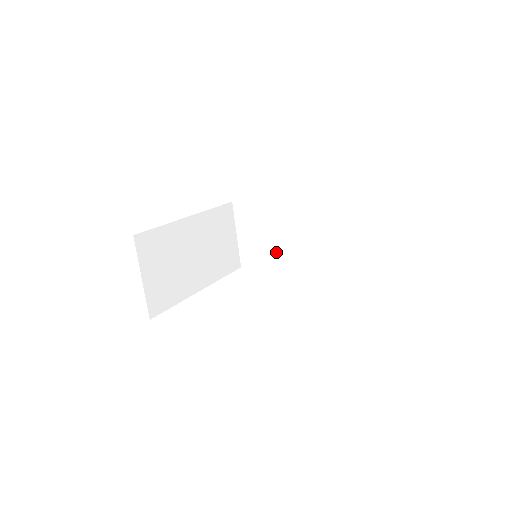
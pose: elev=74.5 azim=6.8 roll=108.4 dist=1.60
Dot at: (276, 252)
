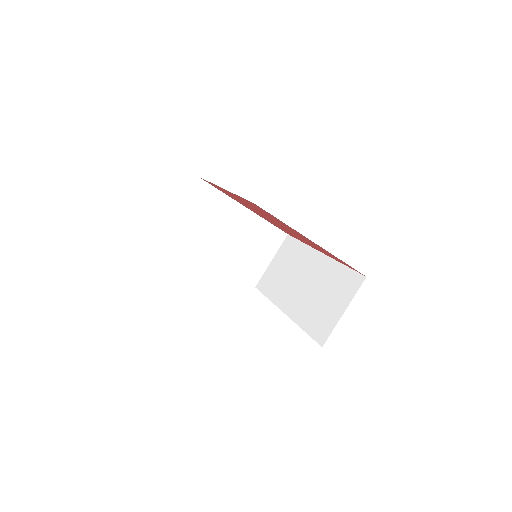
Dot at: (206, 242)
